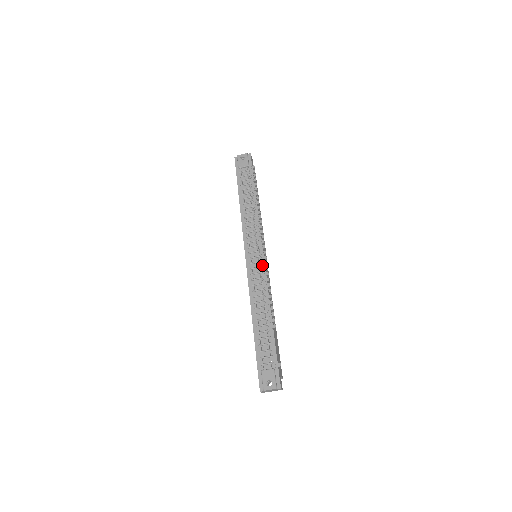
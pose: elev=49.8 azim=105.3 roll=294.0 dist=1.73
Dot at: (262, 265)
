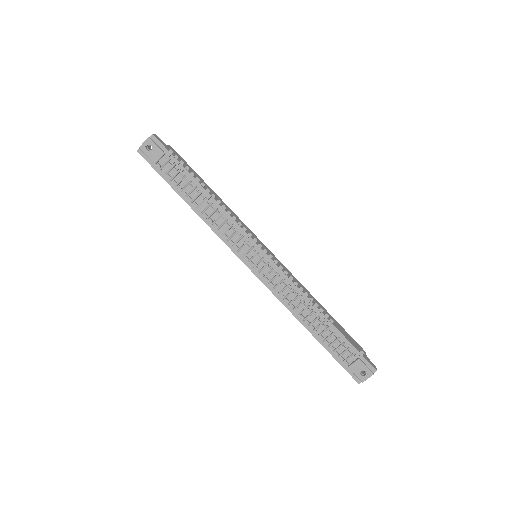
Dot at: (273, 266)
